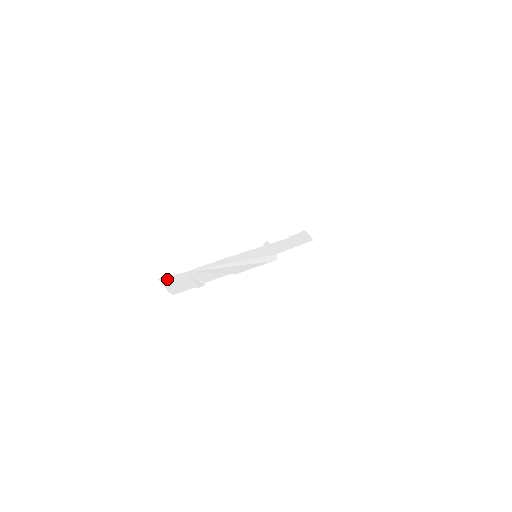
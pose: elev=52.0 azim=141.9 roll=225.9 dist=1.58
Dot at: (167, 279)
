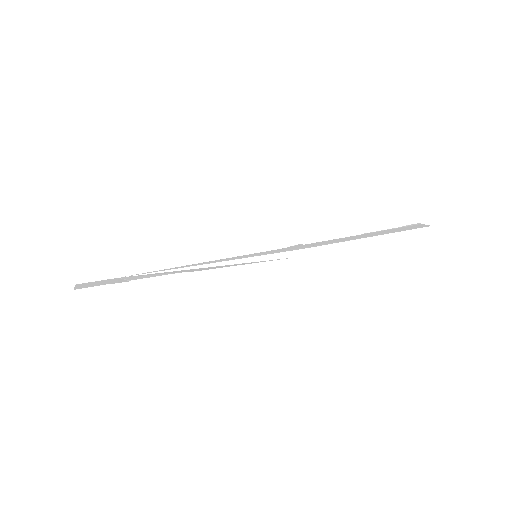
Dot at: (87, 283)
